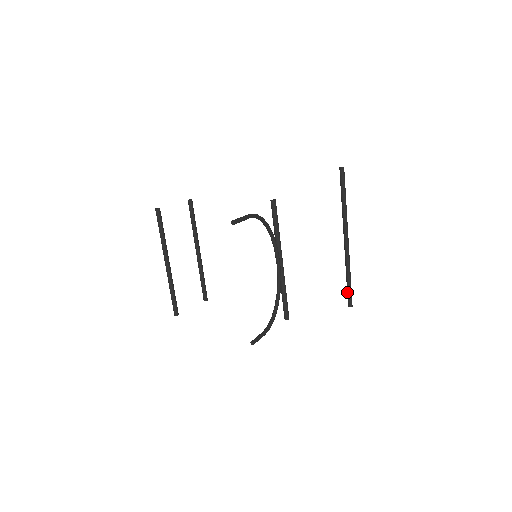
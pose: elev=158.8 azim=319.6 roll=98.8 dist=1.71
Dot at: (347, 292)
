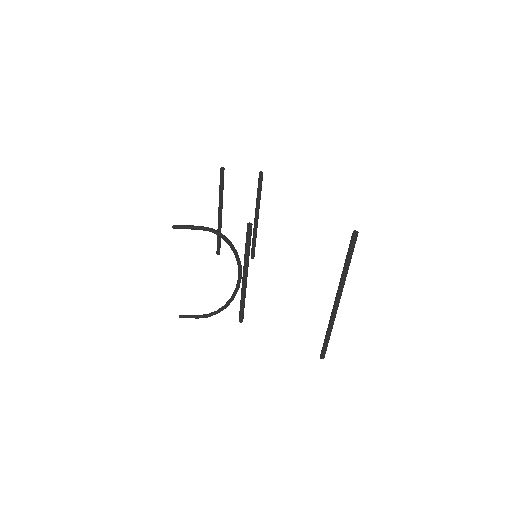
Dot at: (323, 344)
